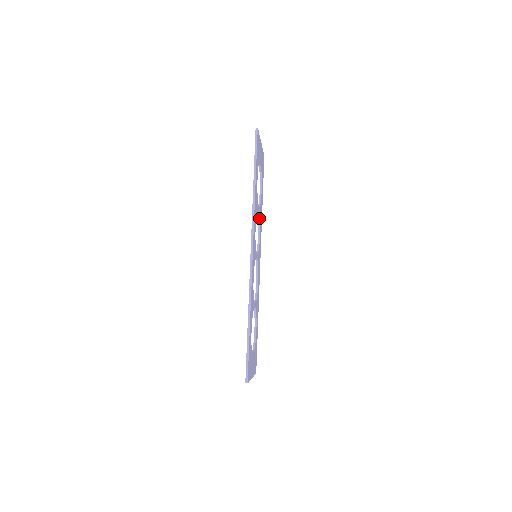
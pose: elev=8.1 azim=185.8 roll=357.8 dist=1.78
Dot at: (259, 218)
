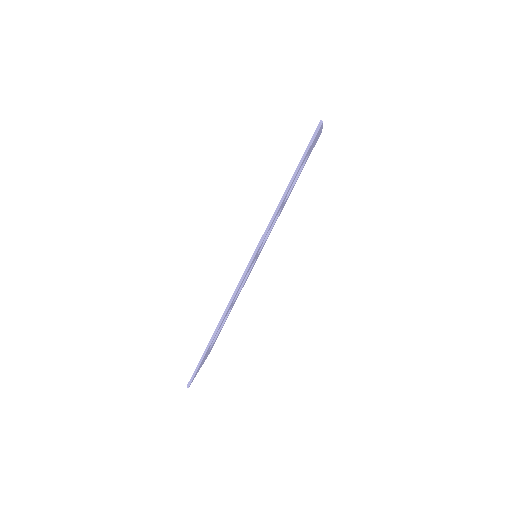
Dot at: (280, 211)
